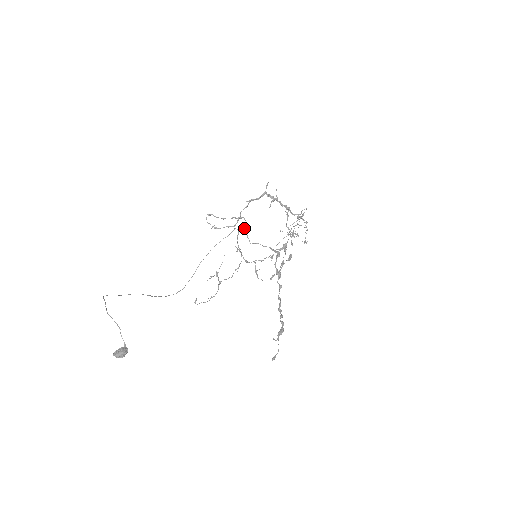
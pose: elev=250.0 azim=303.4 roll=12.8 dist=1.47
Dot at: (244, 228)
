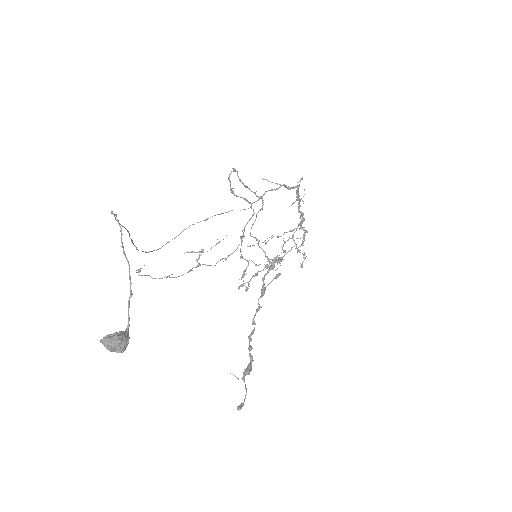
Dot at: occluded
